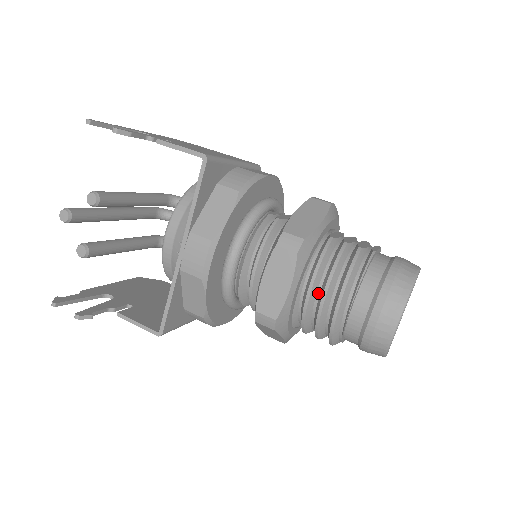
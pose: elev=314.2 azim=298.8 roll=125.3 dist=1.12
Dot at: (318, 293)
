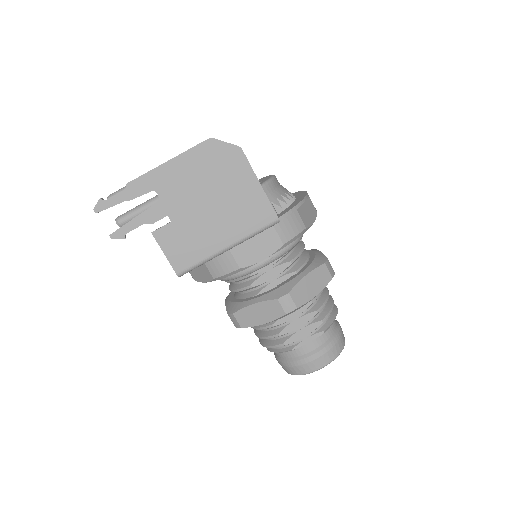
Dot at: occluded
